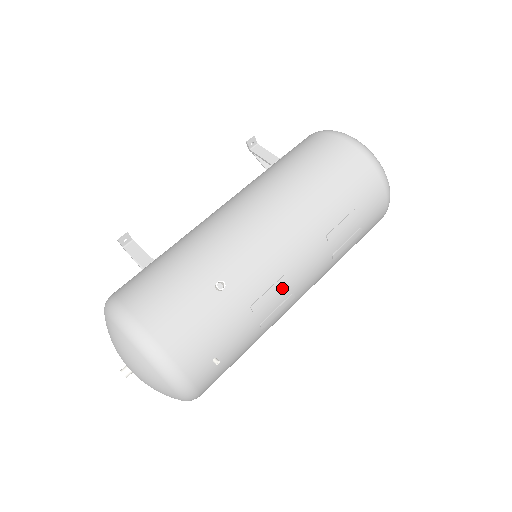
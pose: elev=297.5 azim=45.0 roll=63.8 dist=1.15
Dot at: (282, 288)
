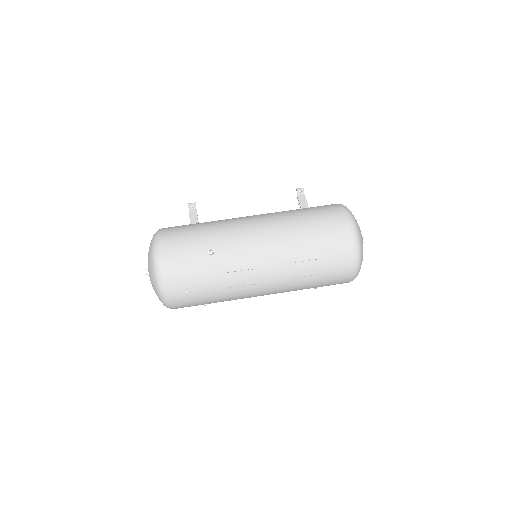
Dot at: (247, 276)
